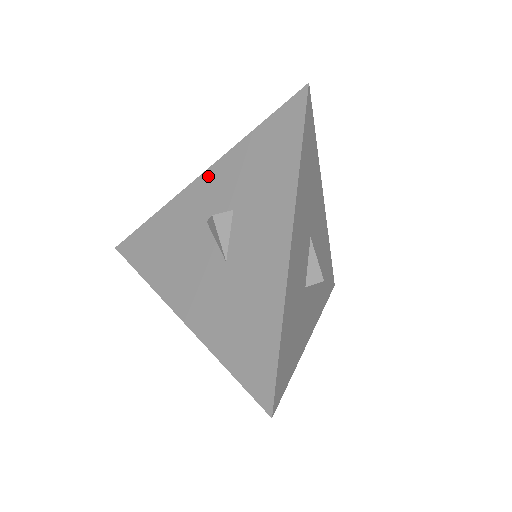
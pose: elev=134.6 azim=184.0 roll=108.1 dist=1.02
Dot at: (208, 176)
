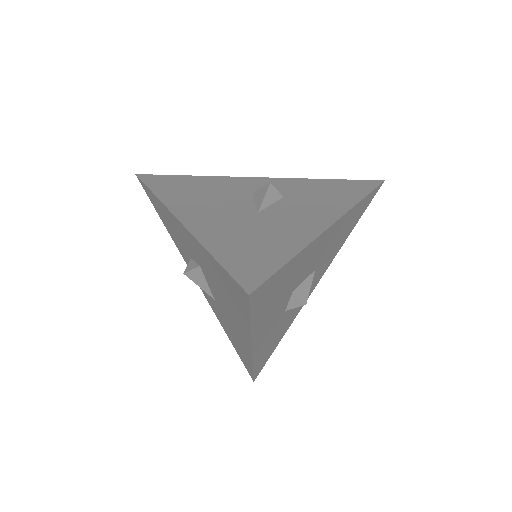
Dot at: (269, 179)
